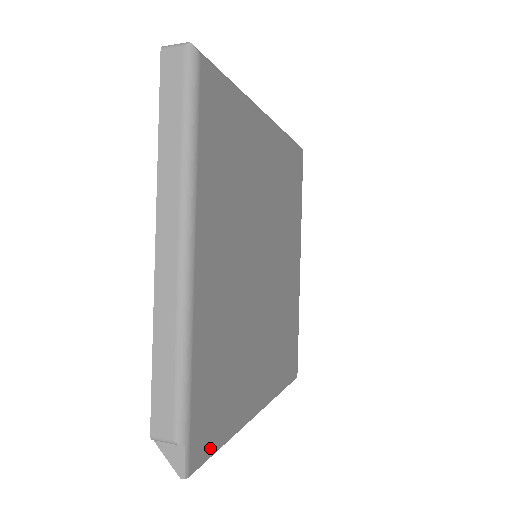
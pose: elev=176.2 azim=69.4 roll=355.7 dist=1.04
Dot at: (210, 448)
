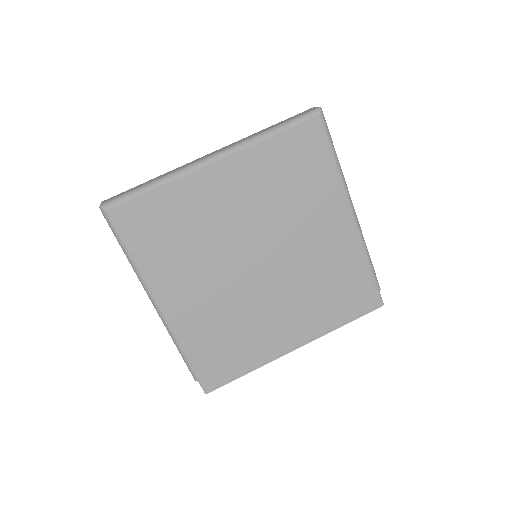
Dot at: (227, 379)
